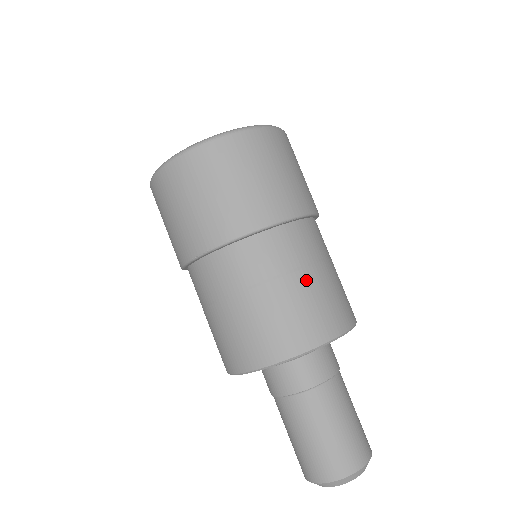
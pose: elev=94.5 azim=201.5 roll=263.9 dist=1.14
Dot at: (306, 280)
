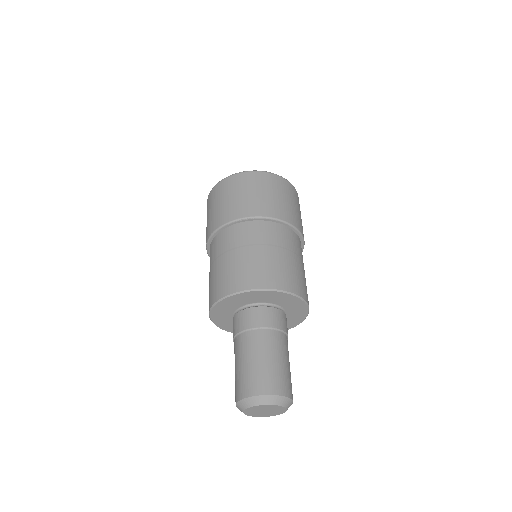
Dot at: (246, 253)
